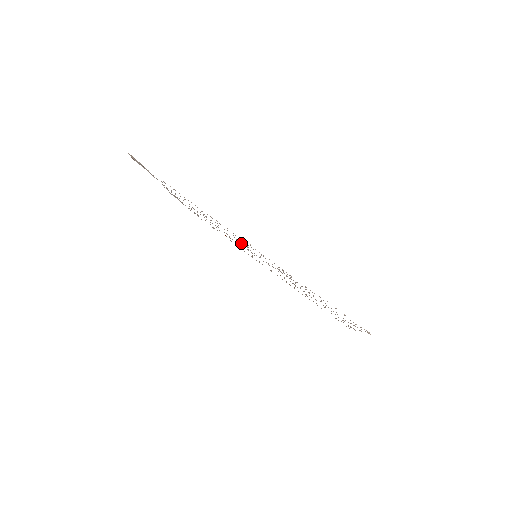
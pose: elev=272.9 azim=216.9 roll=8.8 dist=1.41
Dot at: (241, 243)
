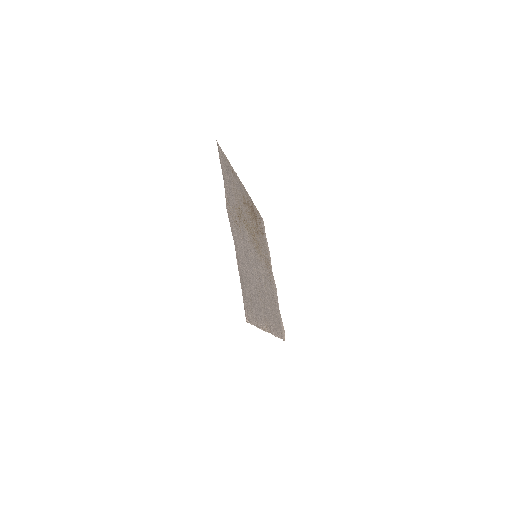
Dot at: (258, 277)
